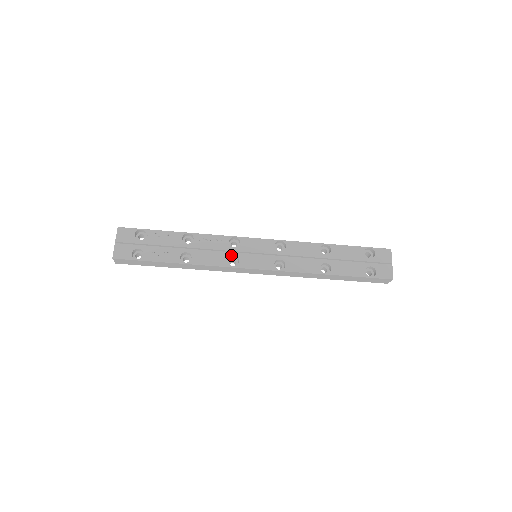
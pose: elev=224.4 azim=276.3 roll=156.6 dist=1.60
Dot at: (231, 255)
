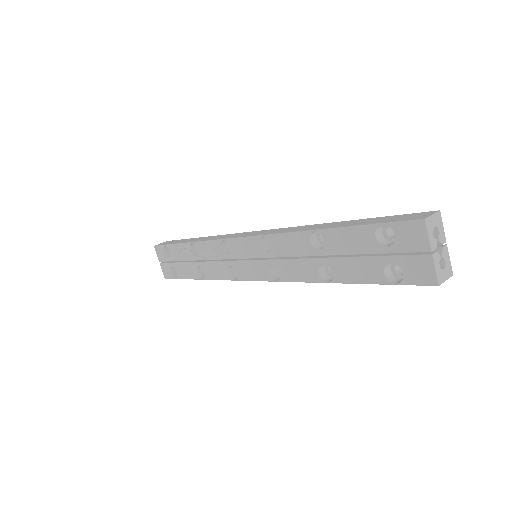
Dot at: (229, 265)
